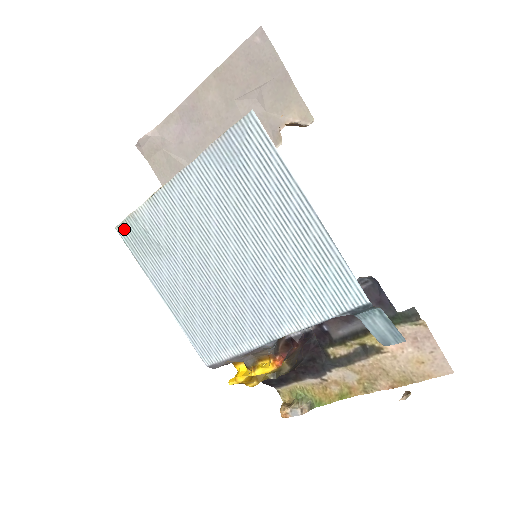
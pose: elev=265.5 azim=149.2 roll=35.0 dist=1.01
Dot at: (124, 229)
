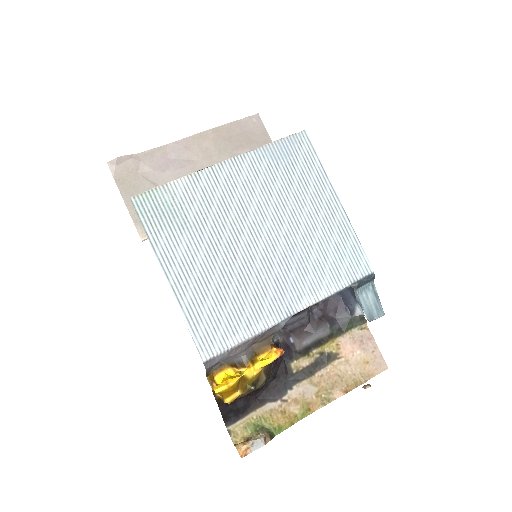
Dot at: (143, 200)
